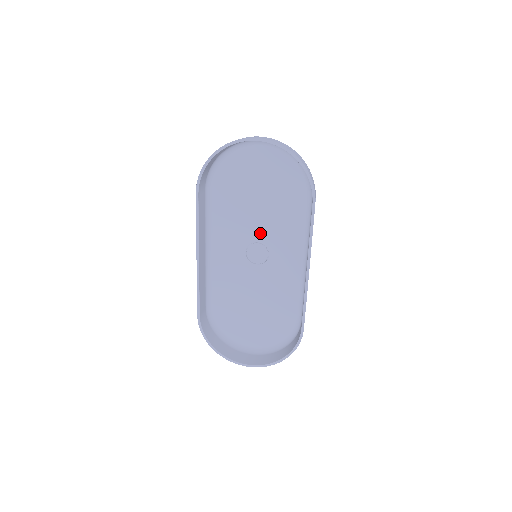
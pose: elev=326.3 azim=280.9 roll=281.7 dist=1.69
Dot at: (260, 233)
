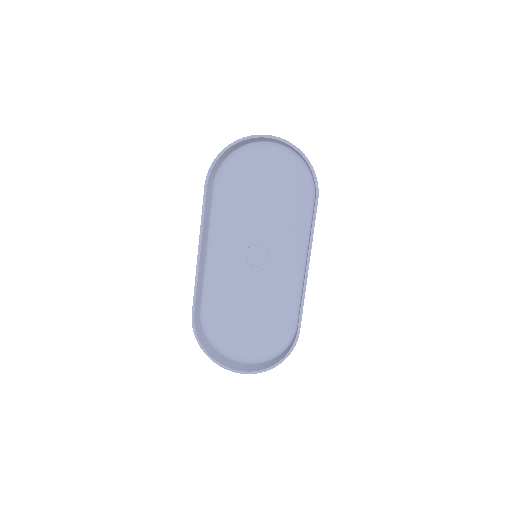
Dot at: (261, 234)
